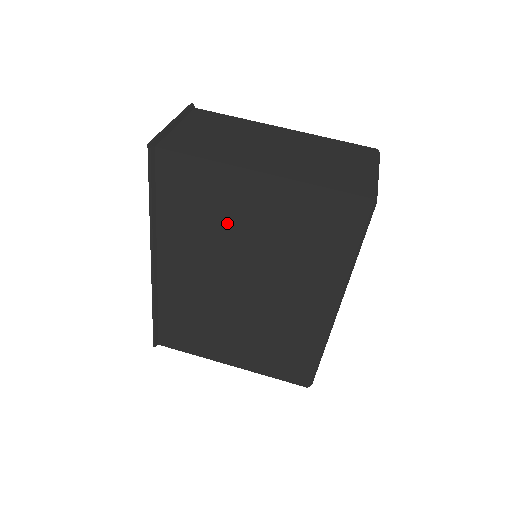
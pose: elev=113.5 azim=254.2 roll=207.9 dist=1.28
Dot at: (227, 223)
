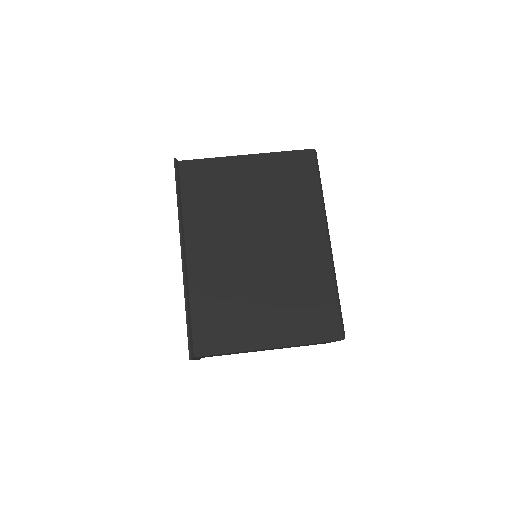
Dot at: (233, 197)
